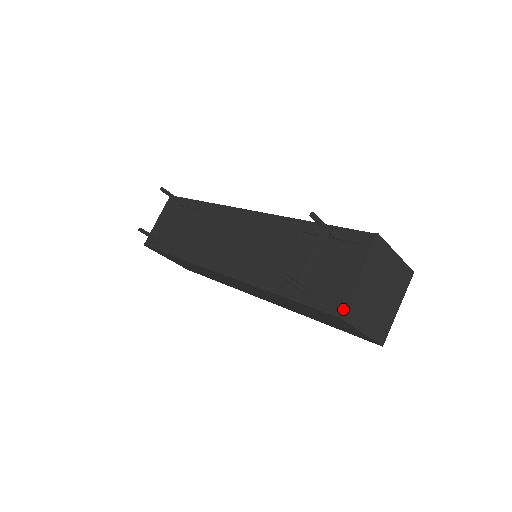
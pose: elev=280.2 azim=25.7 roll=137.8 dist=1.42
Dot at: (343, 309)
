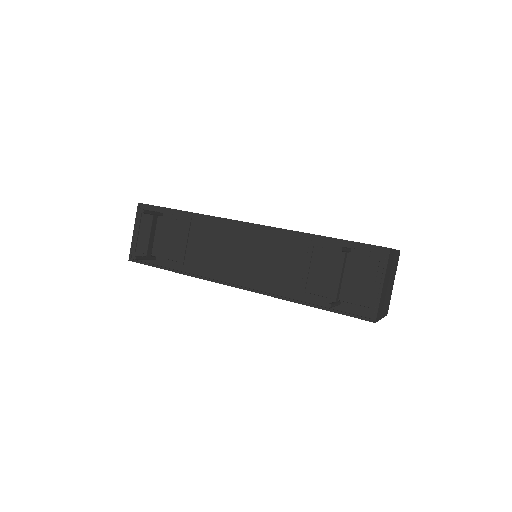
Dot at: (376, 316)
